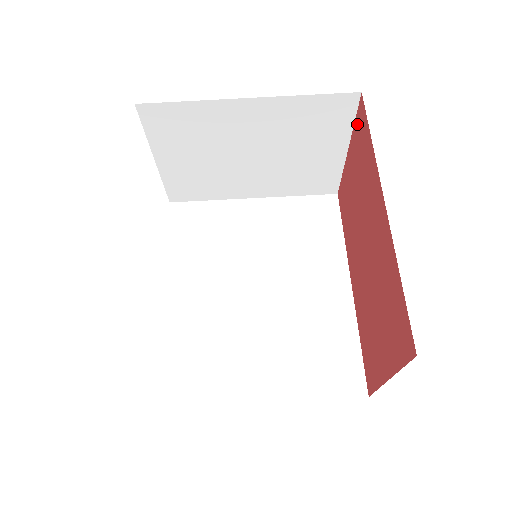
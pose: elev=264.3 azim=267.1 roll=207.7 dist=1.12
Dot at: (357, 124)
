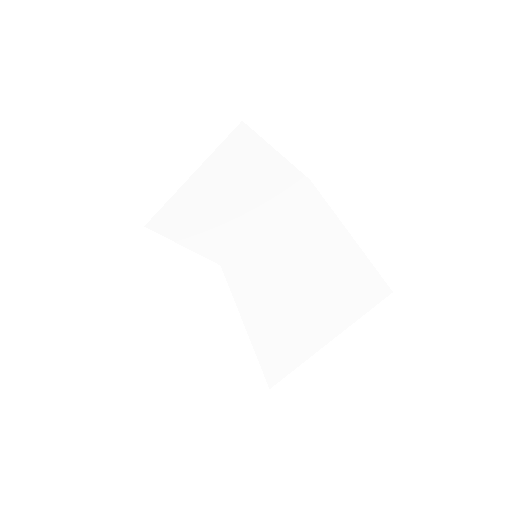
Dot at: occluded
